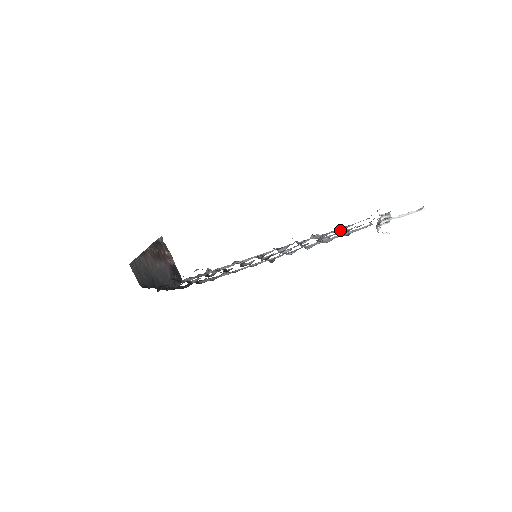
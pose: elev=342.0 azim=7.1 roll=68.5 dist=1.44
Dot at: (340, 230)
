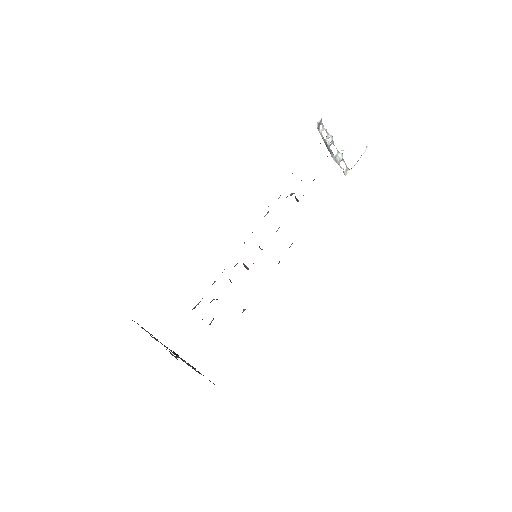
Dot at: occluded
